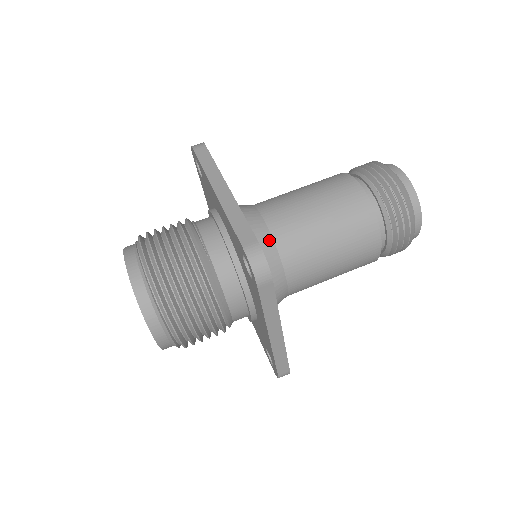
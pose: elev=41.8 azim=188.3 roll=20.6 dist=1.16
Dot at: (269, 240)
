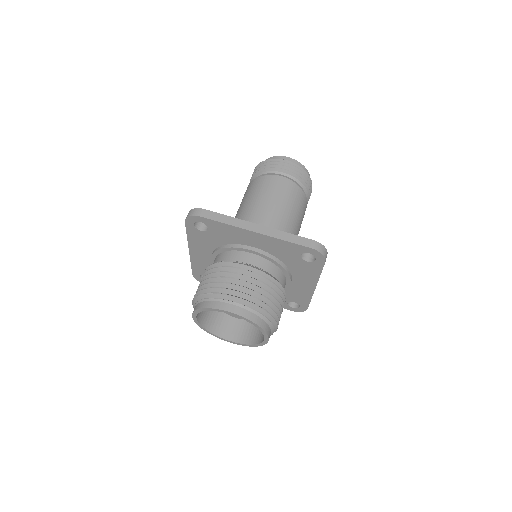
Dot at: occluded
